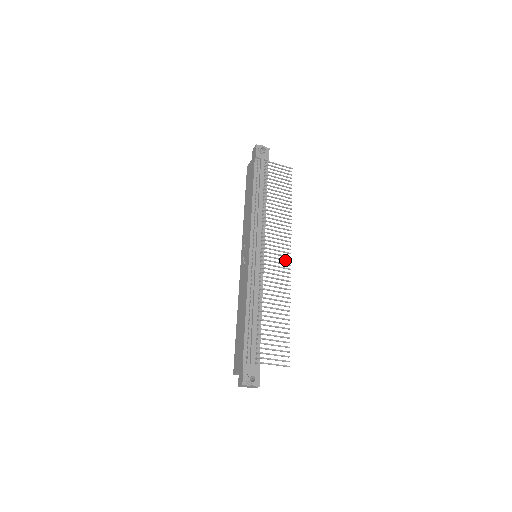
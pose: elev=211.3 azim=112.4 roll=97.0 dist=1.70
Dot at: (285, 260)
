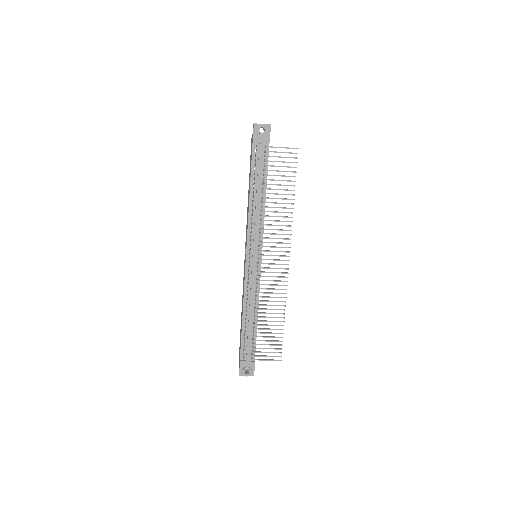
Dot at: occluded
